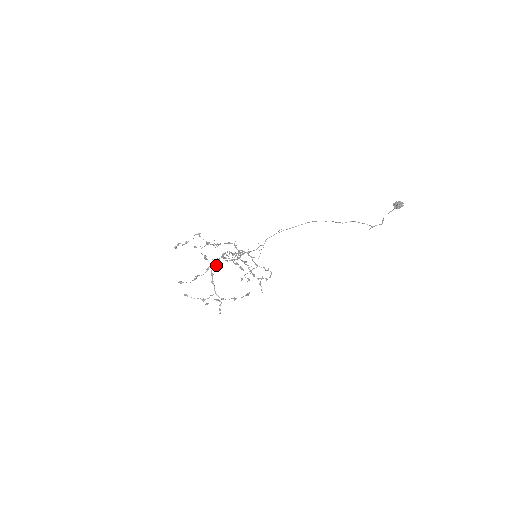
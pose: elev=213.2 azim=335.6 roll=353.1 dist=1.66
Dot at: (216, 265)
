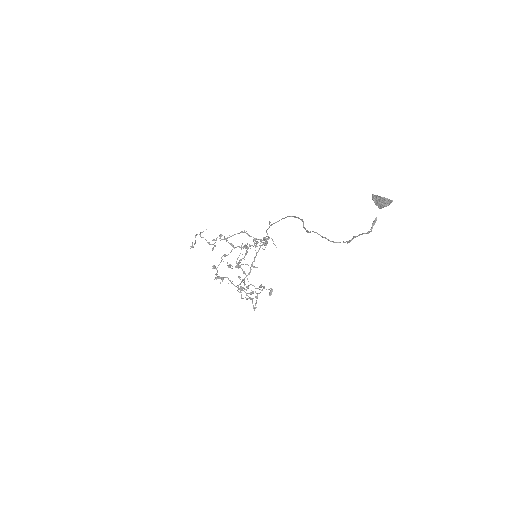
Dot at: (238, 257)
